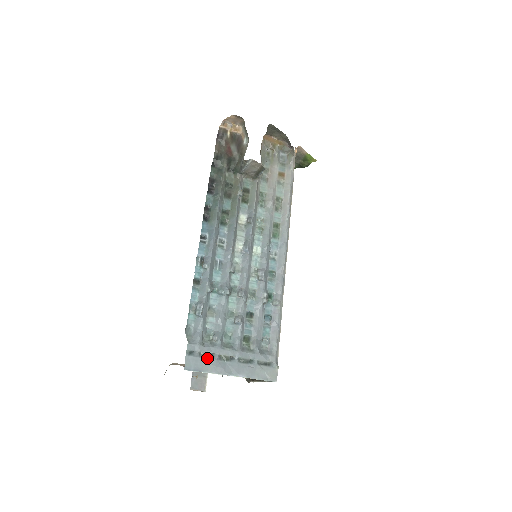
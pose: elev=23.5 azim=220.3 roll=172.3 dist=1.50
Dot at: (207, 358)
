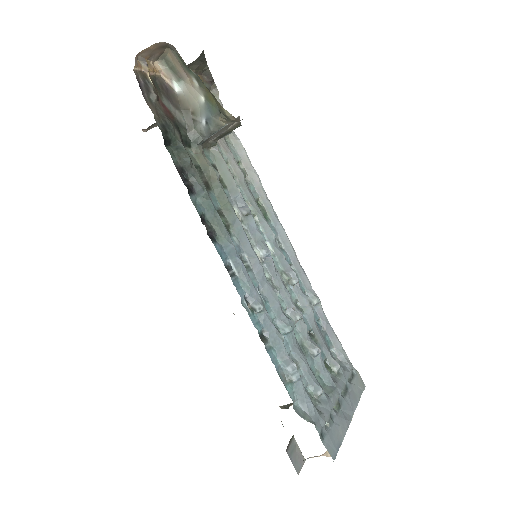
Dot at: (333, 424)
